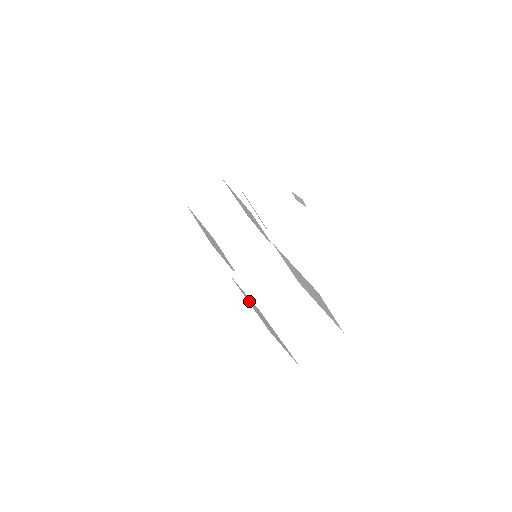
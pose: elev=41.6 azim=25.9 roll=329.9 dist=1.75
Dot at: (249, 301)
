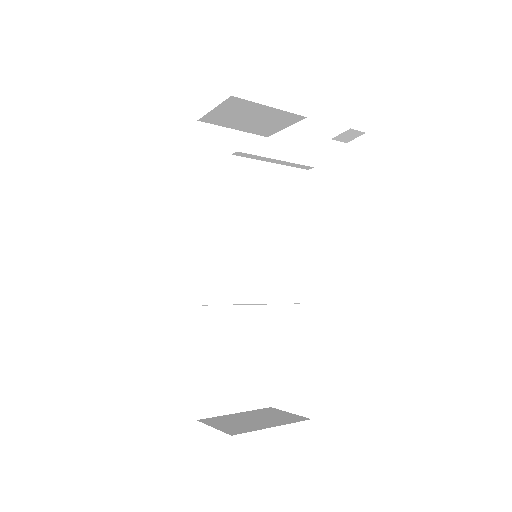
Dot at: (210, 347)
